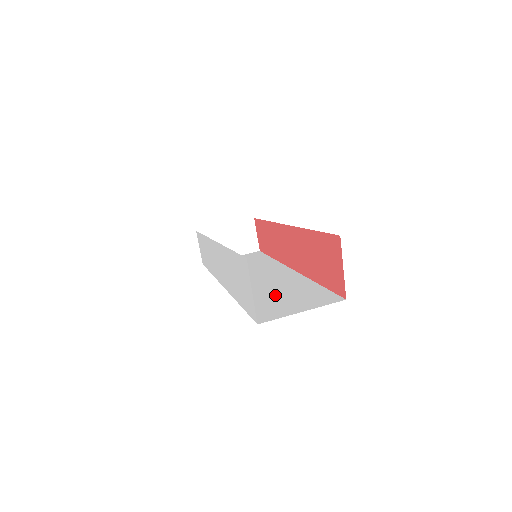
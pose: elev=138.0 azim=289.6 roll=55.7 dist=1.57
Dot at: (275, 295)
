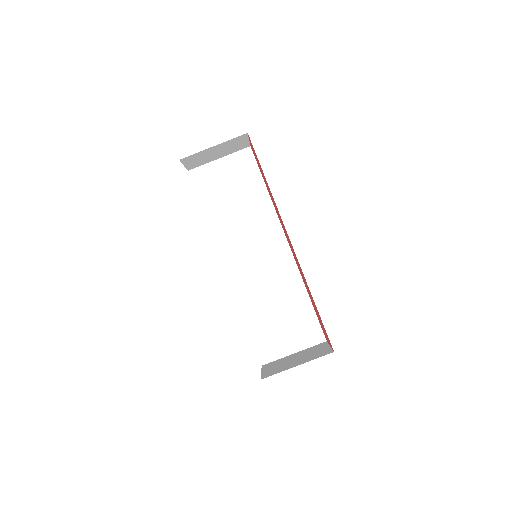
Dot at: (273, 310)
